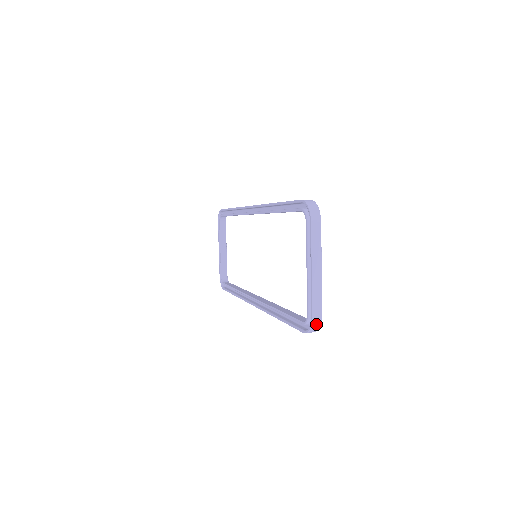
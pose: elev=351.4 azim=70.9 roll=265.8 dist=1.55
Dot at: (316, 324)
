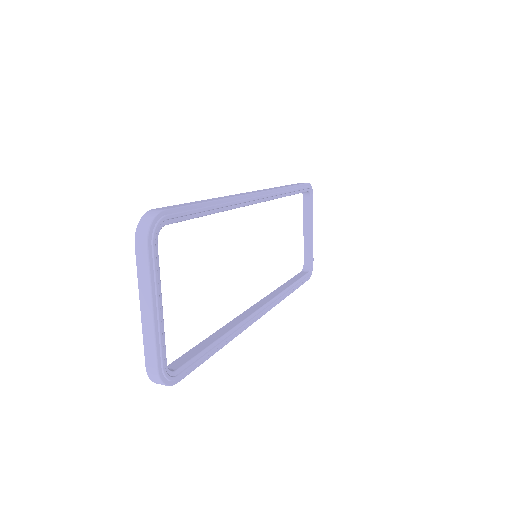
Dot at: (155, 378)
